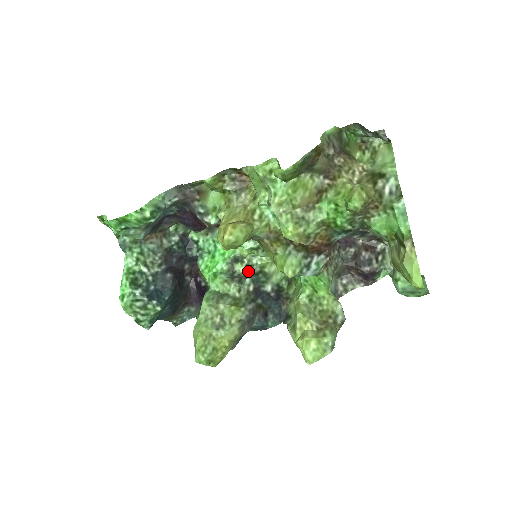
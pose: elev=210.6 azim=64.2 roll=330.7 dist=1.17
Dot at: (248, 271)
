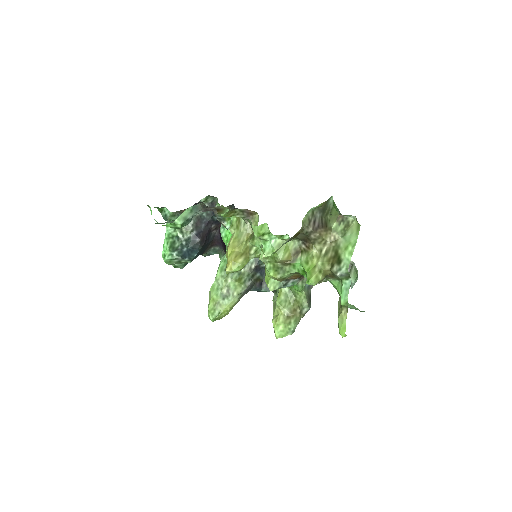
Dot at: occluded
